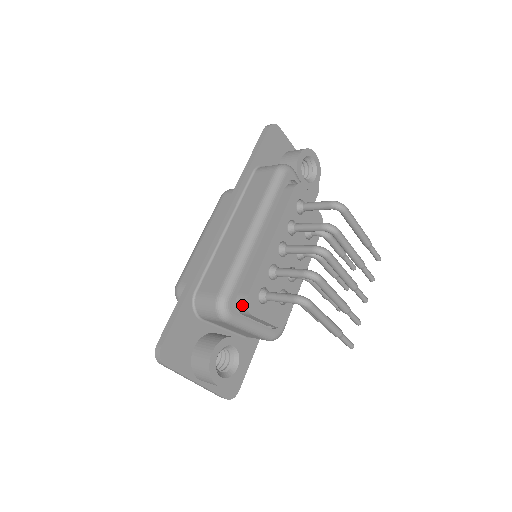
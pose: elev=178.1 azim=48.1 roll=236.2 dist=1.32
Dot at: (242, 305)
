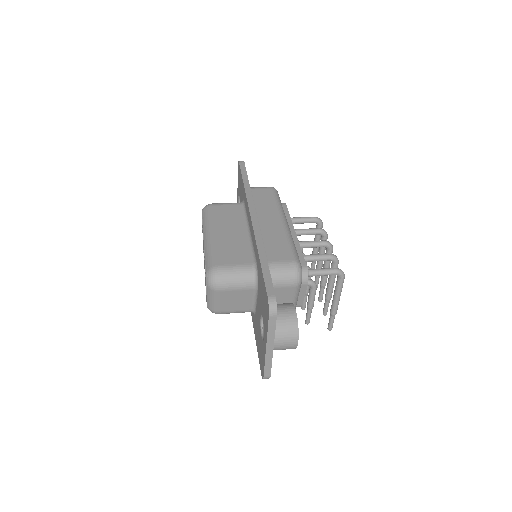
Dot at: (303, 274)
